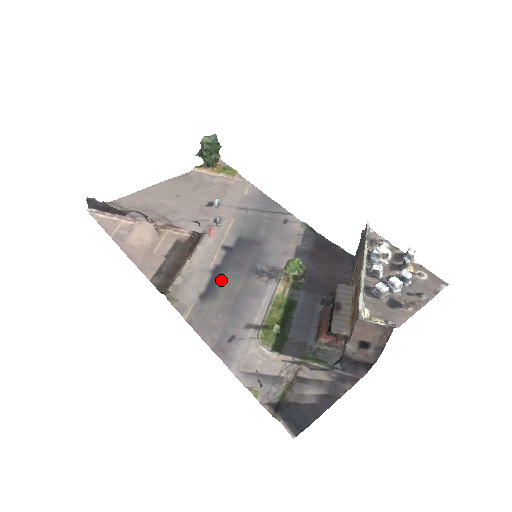
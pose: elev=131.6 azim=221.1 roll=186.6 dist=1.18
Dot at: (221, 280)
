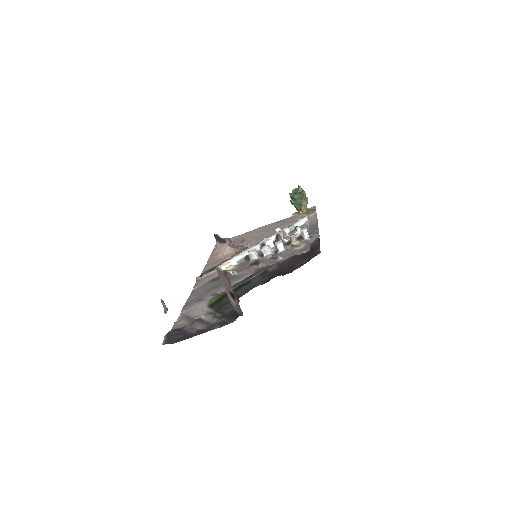
Dot at: occluded
